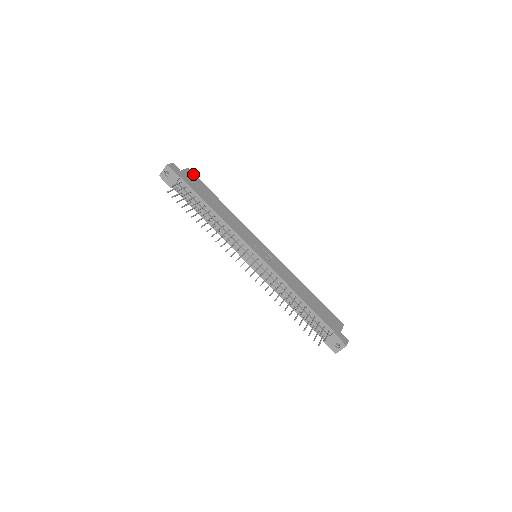
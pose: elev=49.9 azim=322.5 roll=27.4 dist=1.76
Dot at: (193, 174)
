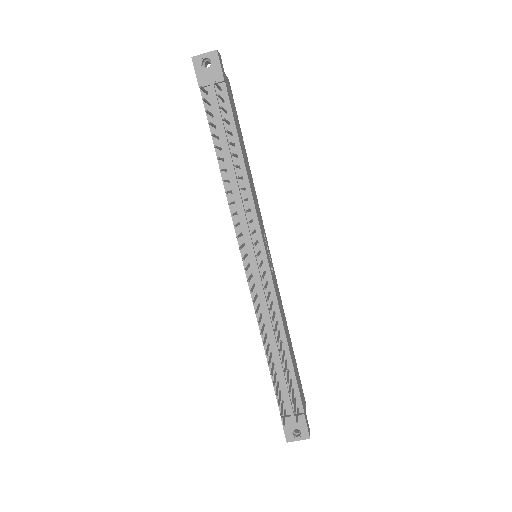
Dot at: occluded
